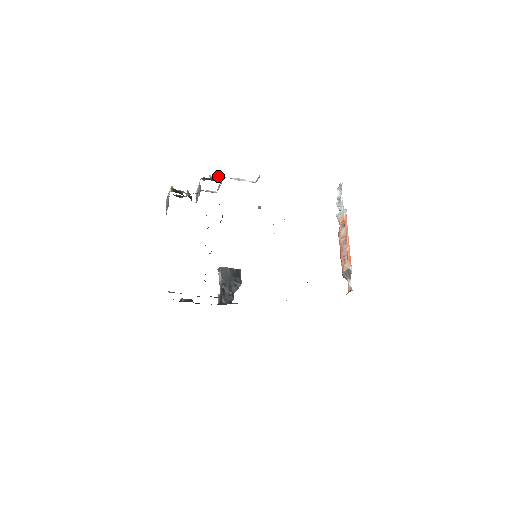
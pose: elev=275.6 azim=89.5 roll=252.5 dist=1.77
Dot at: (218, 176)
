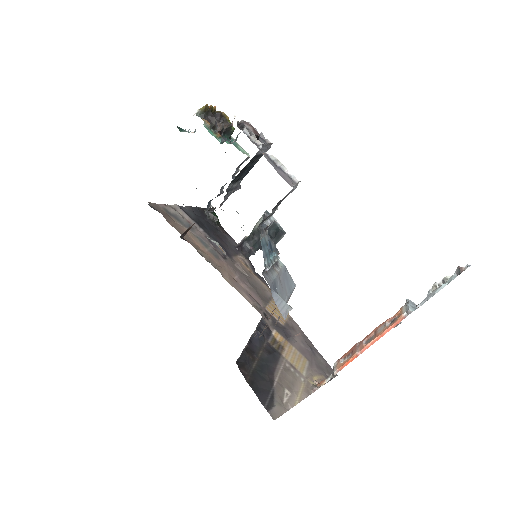
Dot at: occluded
